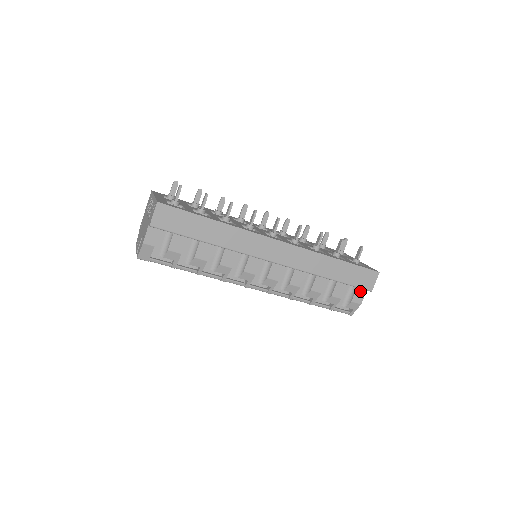
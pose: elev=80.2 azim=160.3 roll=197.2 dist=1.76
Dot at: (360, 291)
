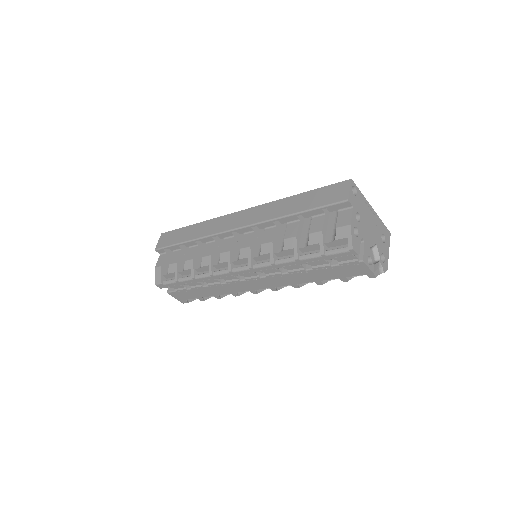
Dot at: (344, 213)
